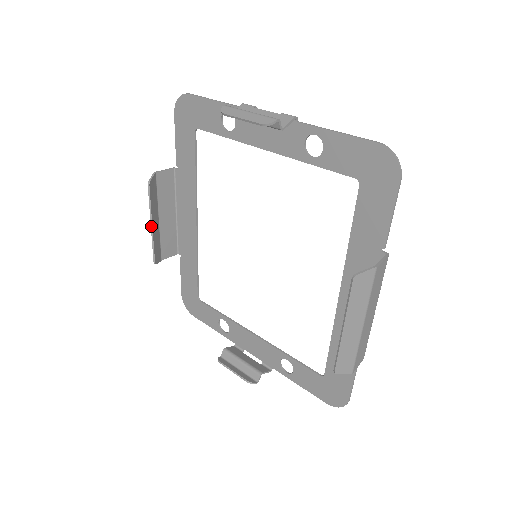
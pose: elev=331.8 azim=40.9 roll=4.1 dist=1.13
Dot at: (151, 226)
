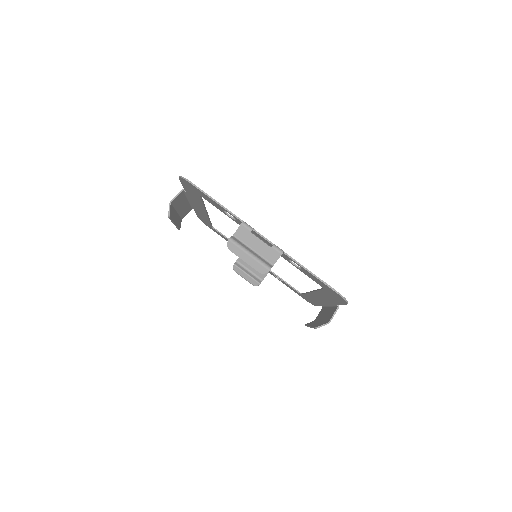
Dot at: (174, 224)
